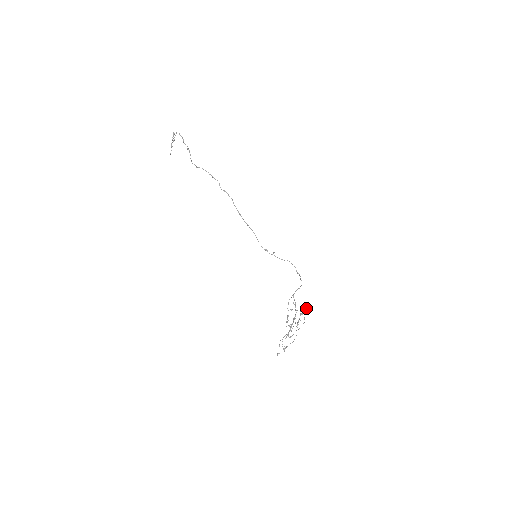
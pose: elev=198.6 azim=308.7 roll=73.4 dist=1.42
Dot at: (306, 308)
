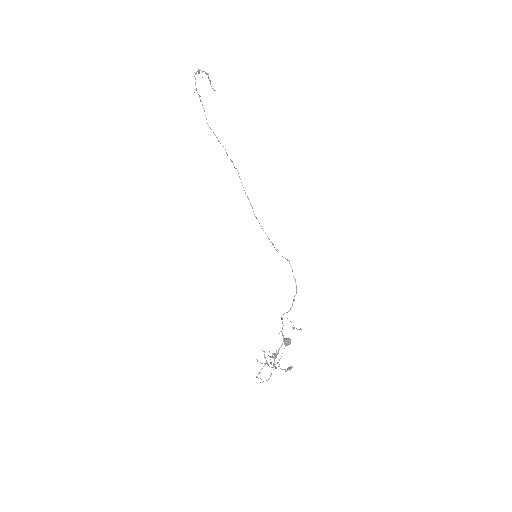
Dot at: (285, 343)
